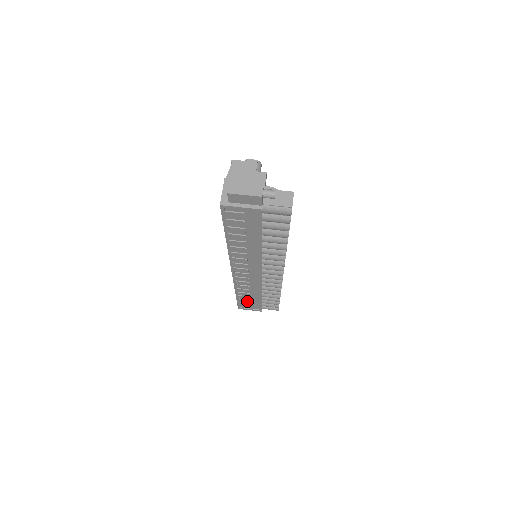
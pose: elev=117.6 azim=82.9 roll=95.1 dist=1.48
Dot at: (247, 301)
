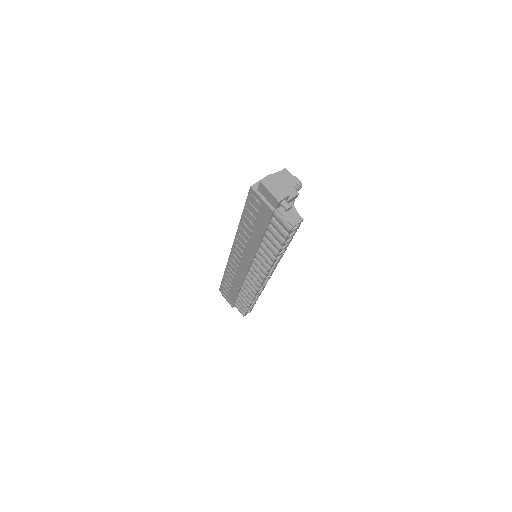
Dot at: (228, 288)
